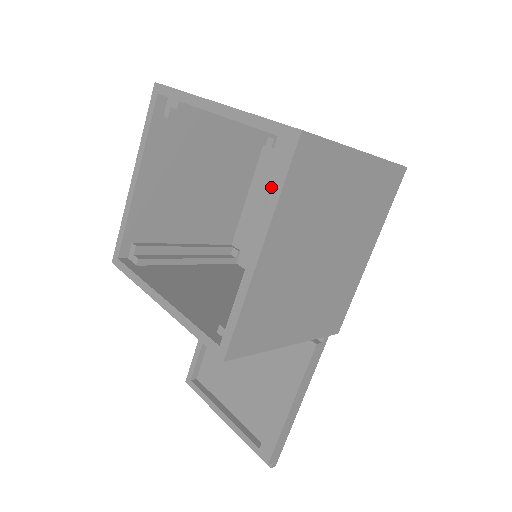
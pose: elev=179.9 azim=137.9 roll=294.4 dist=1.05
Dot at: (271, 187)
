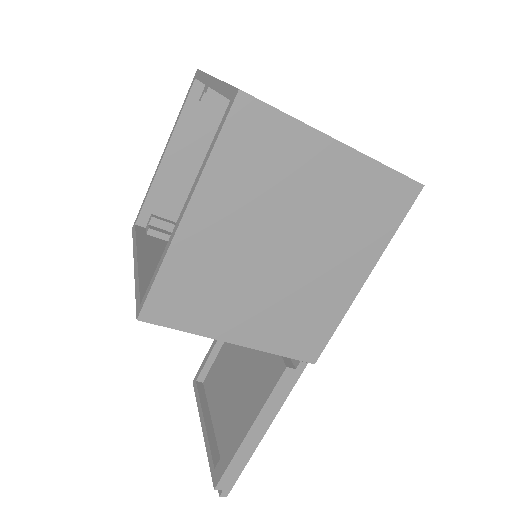
Dot at: occluded
